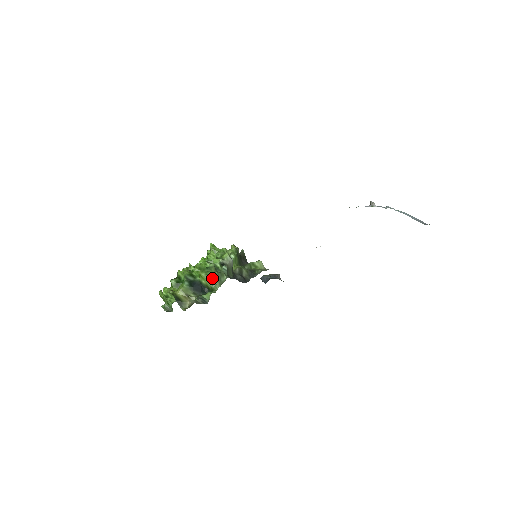
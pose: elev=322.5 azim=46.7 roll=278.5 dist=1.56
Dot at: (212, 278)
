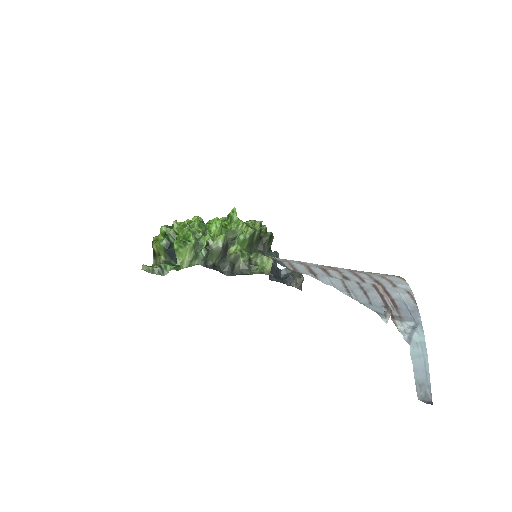
Dot at: (181, 256)
